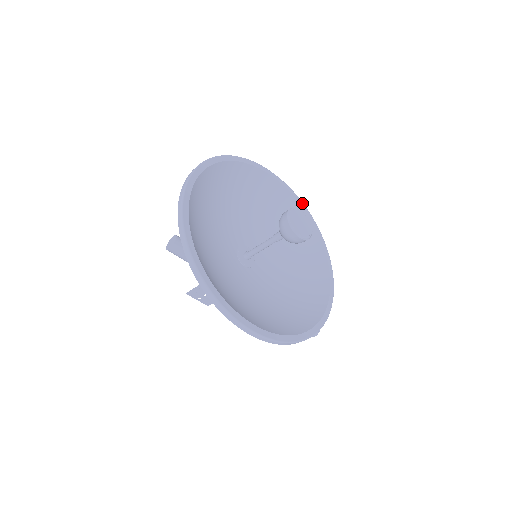
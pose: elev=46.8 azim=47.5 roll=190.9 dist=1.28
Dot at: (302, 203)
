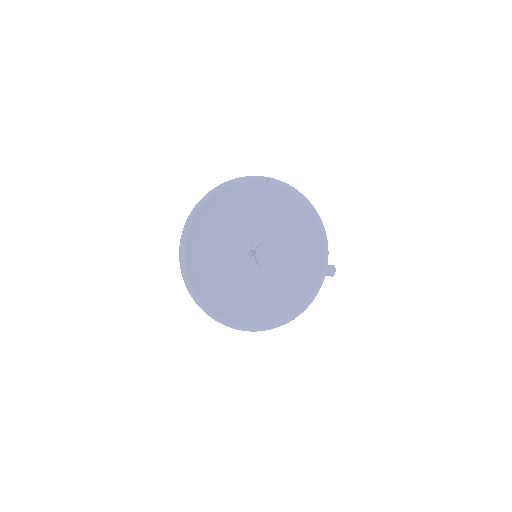
Dot at: (296, 192)
